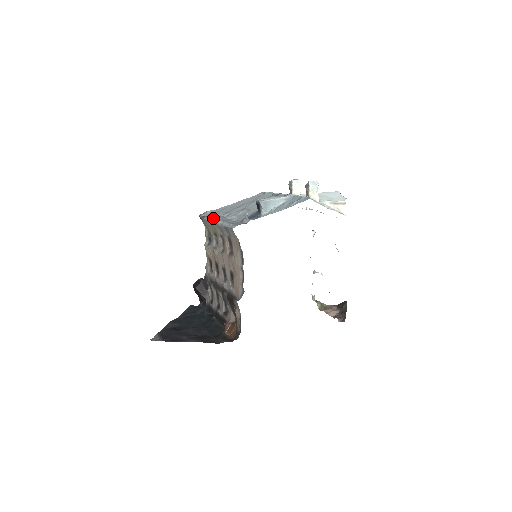
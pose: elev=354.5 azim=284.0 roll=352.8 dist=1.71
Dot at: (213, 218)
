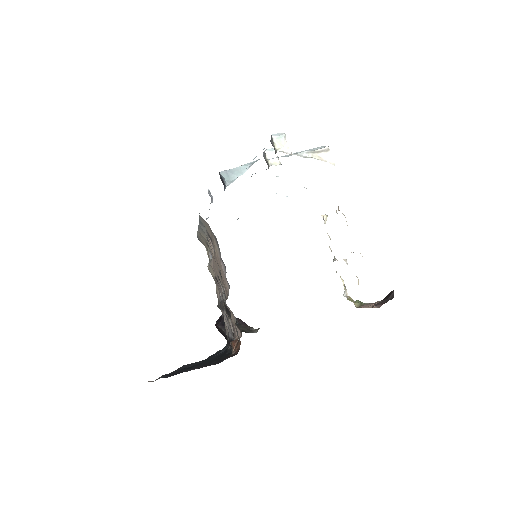
Dot at: occluded
